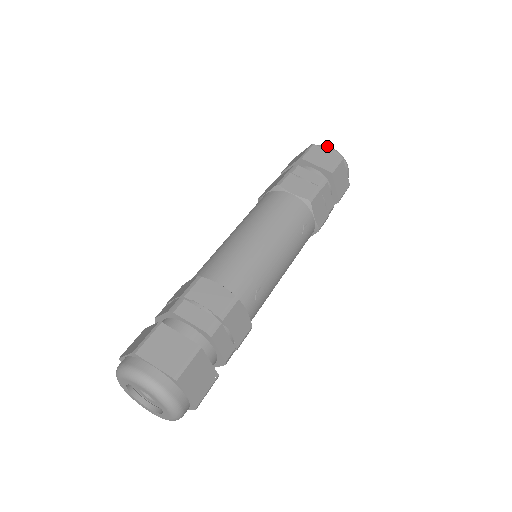
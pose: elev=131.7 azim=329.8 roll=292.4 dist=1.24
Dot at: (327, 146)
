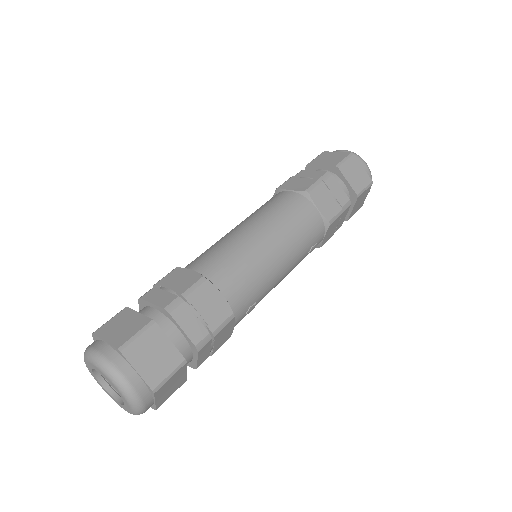
Dot at: (364, 161)
